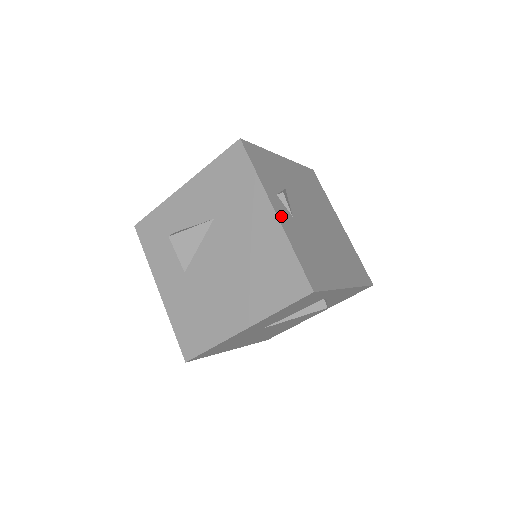
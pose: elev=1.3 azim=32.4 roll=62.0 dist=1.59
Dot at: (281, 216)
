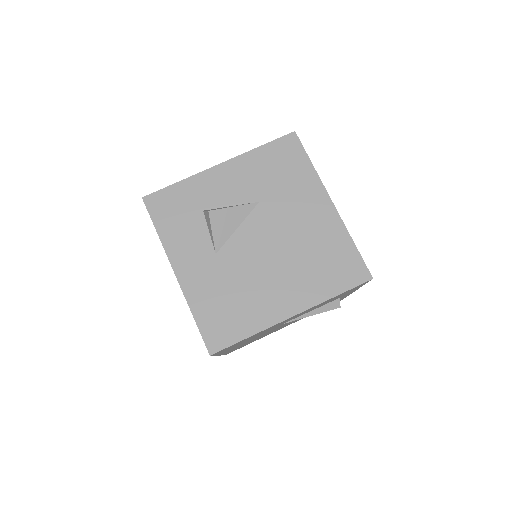
Dot at: occluded
